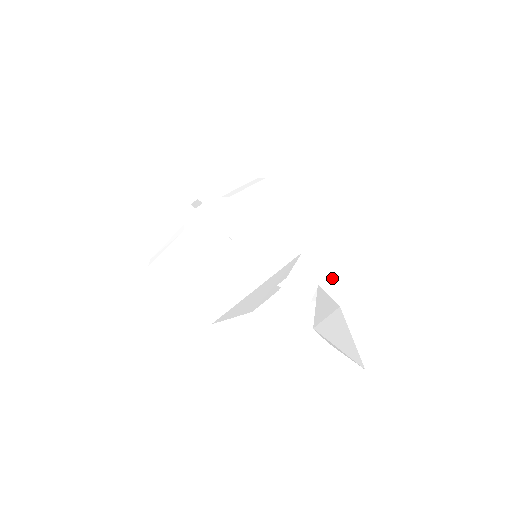
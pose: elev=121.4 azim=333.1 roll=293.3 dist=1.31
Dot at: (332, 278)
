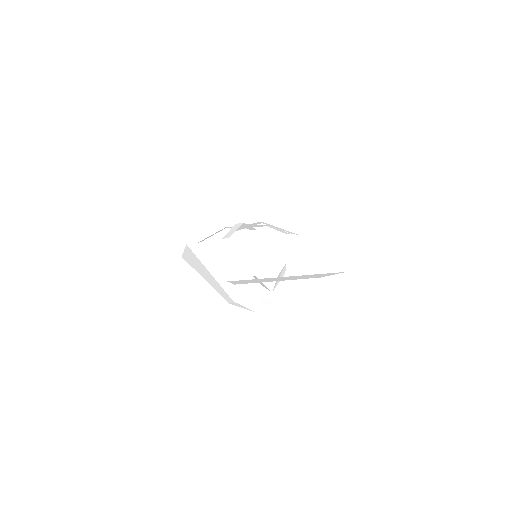
Dot at: occluded
